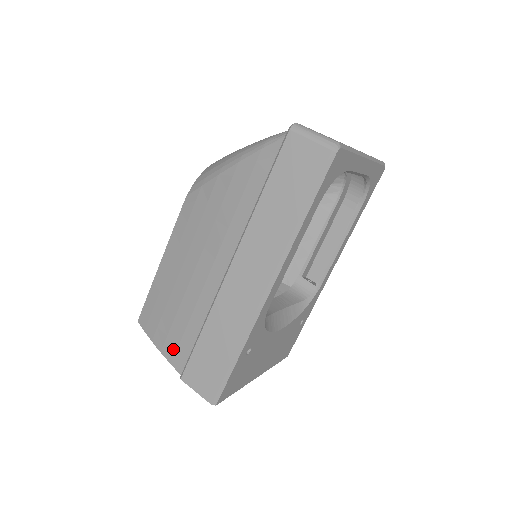
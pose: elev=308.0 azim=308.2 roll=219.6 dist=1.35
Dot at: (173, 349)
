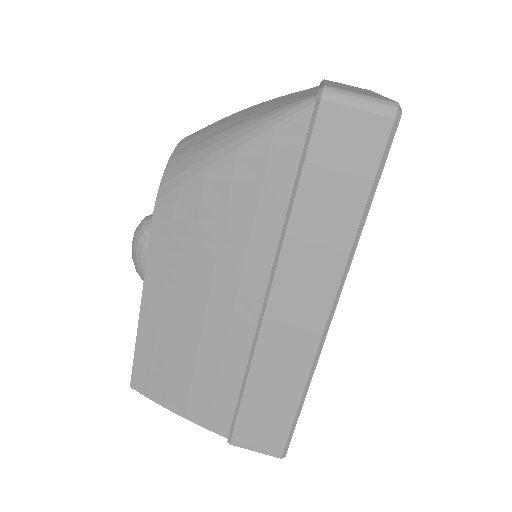
Dot at: (204, 412)
